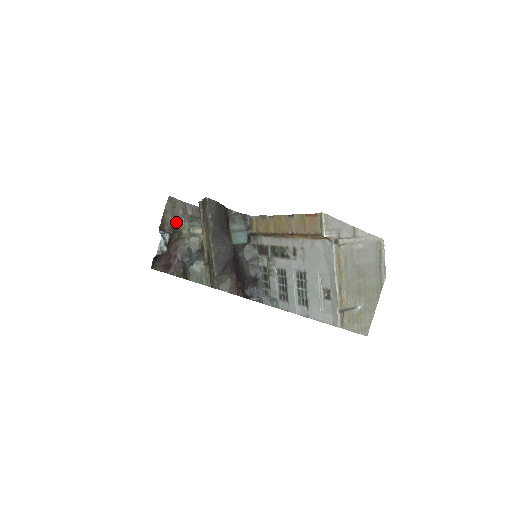
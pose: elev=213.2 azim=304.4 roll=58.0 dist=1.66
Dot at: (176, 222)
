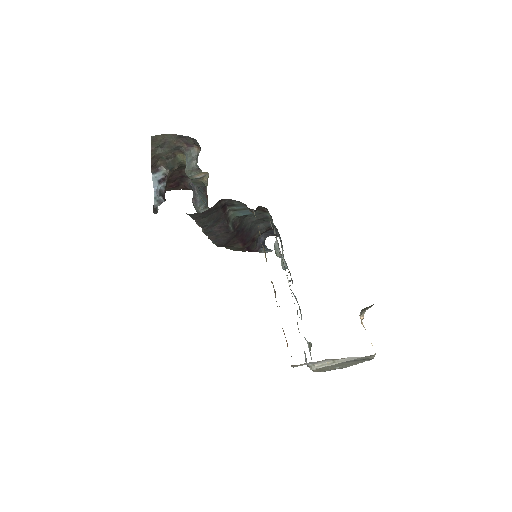
Dot at: (171, 153)
